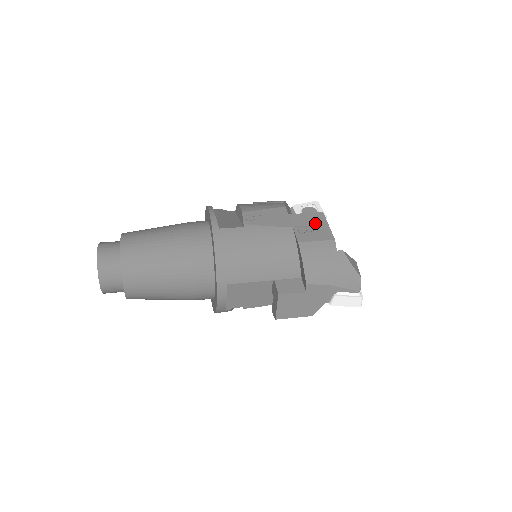
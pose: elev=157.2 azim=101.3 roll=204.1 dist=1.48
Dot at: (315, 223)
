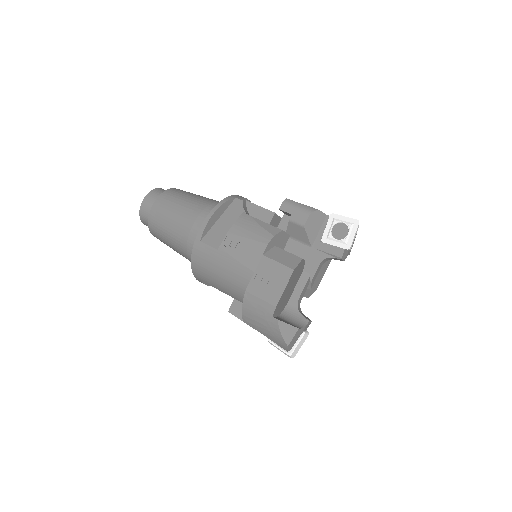
Dot at: (276, 279)
